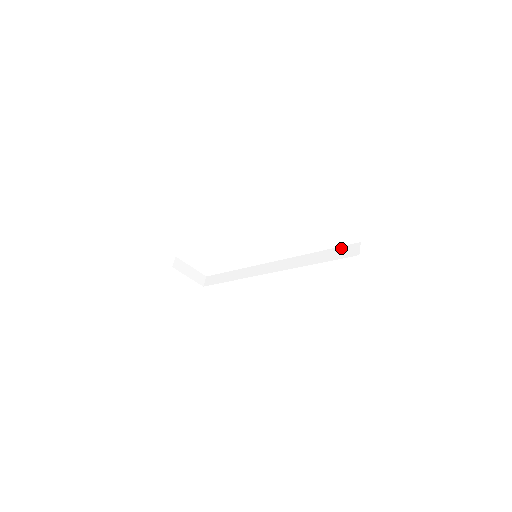
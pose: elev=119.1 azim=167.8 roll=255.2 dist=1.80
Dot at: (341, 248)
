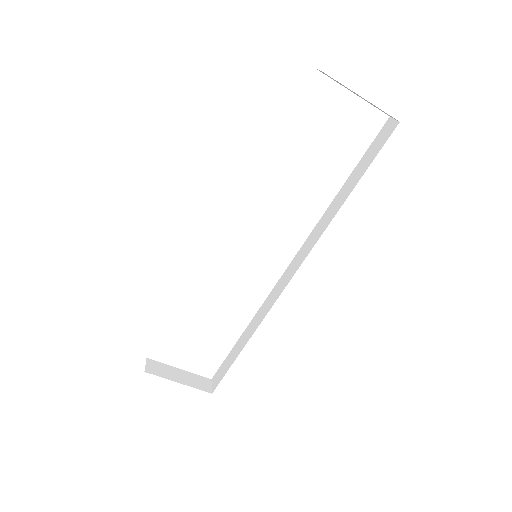
Dot at: (368, 149)
